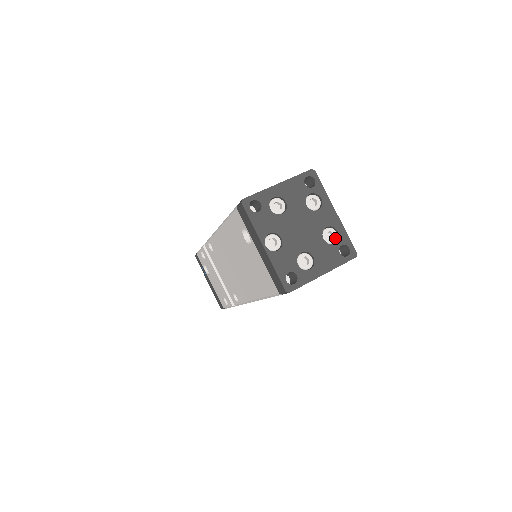
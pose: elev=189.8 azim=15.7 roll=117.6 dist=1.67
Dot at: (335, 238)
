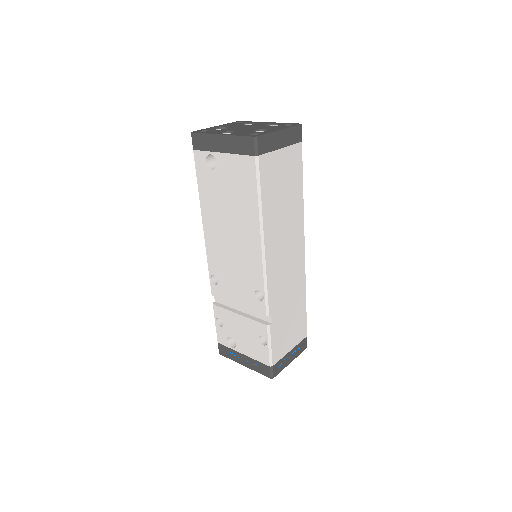
Dot at: occluded
